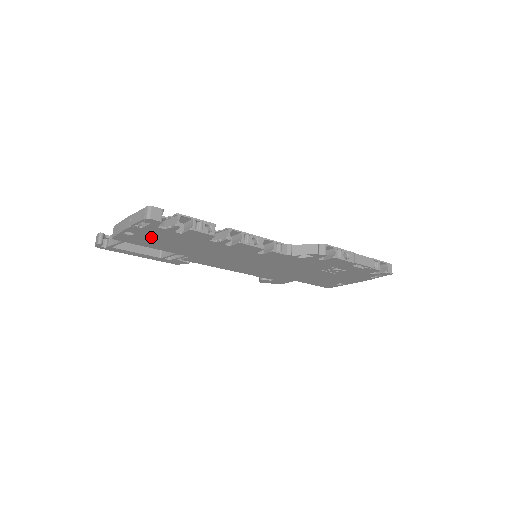
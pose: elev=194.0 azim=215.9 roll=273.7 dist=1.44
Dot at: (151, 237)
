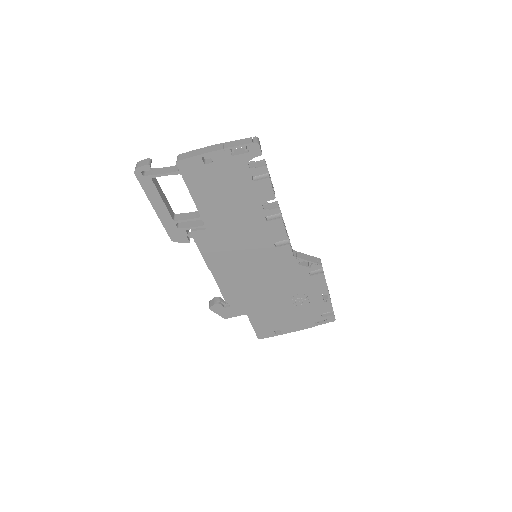
Dot at: (218, 176)
